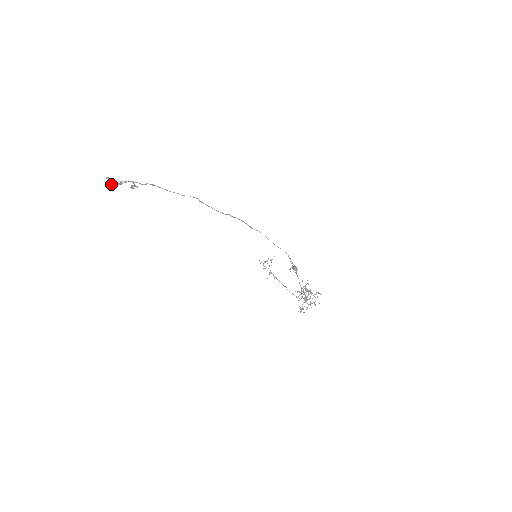
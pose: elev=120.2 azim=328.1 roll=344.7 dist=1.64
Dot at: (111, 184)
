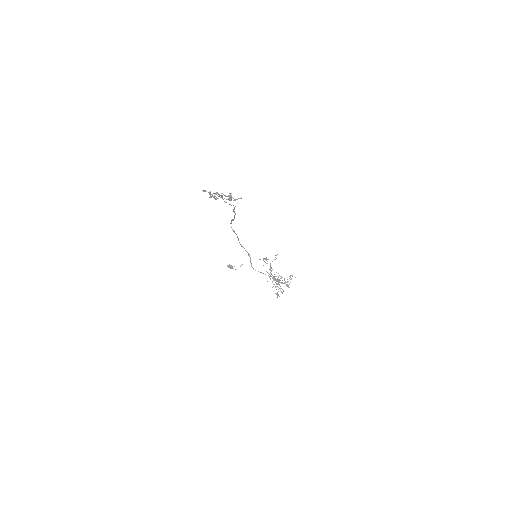
Dot at: (230, 197)
